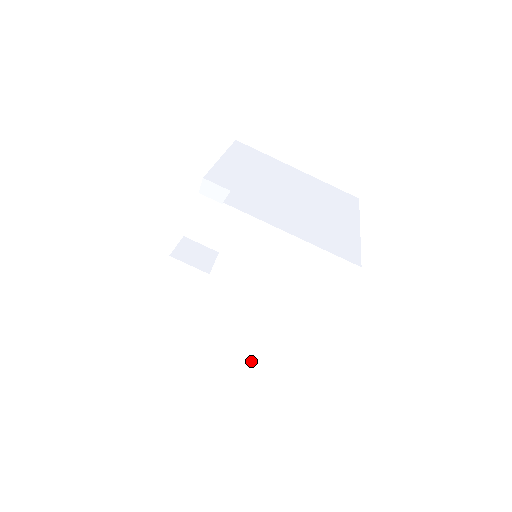
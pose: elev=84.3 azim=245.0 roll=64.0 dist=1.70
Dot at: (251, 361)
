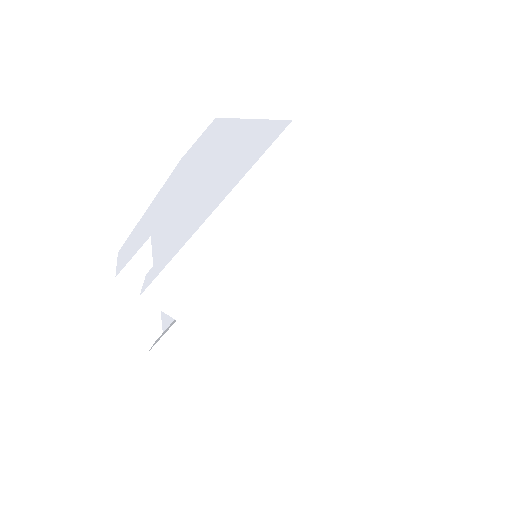
Dot at: occluded
